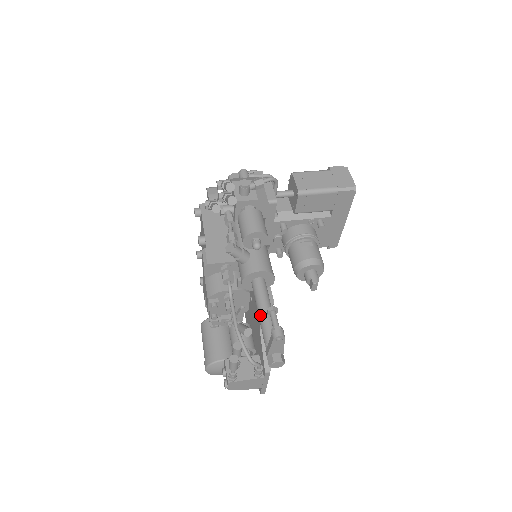
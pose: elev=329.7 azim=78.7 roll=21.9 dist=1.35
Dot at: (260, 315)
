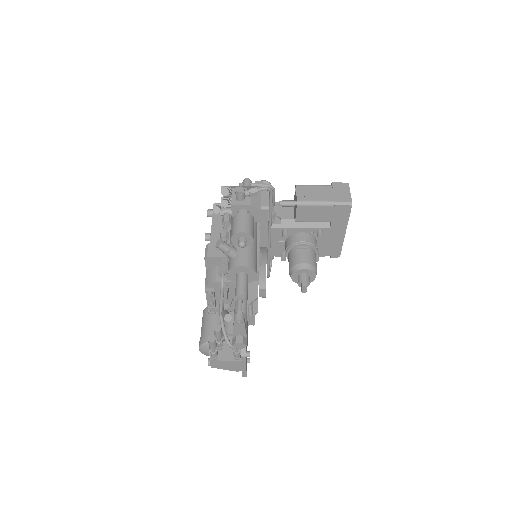
Dot at: (235, 303)
